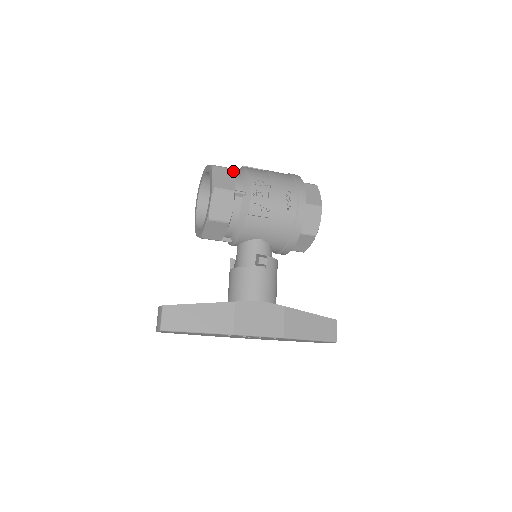
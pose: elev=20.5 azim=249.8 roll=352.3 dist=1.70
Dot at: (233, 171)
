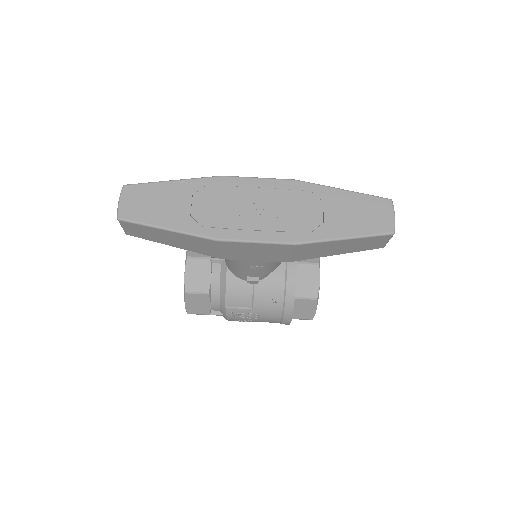
Dot at: occluded
